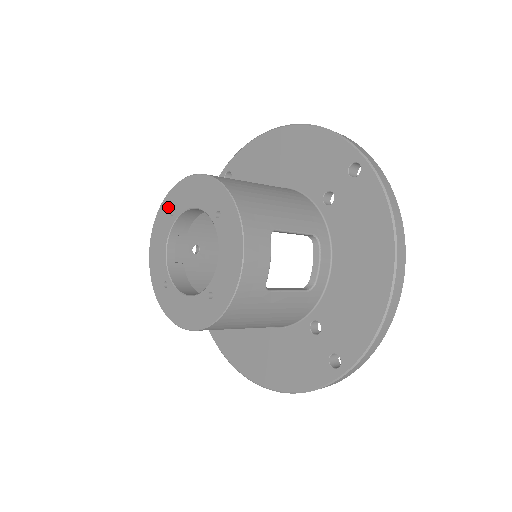
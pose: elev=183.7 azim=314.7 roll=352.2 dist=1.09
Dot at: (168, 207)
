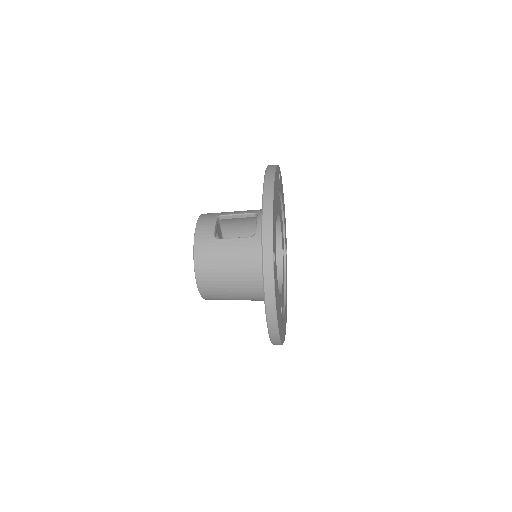
Dot at: occluded
